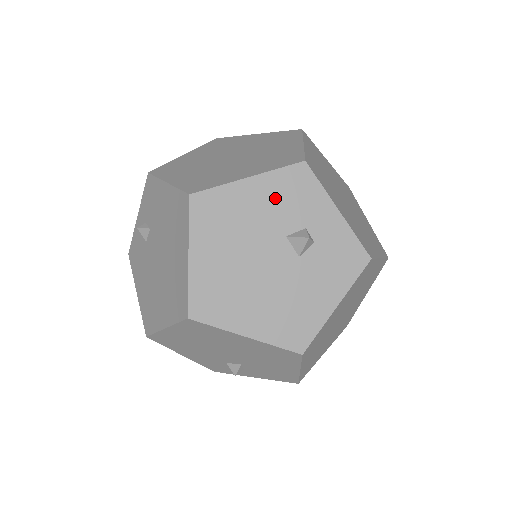
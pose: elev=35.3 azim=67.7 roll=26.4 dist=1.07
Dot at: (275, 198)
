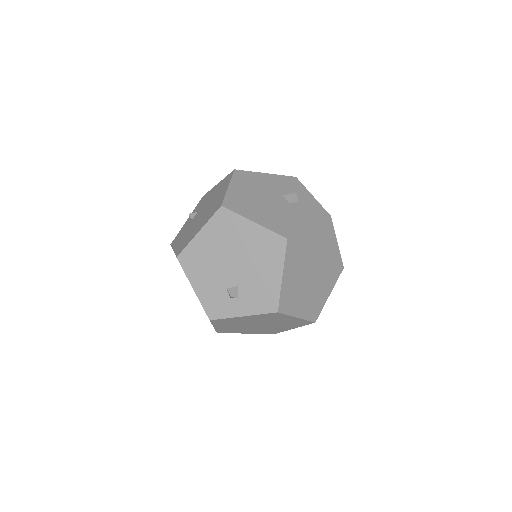
Dot at: (279, 183)
